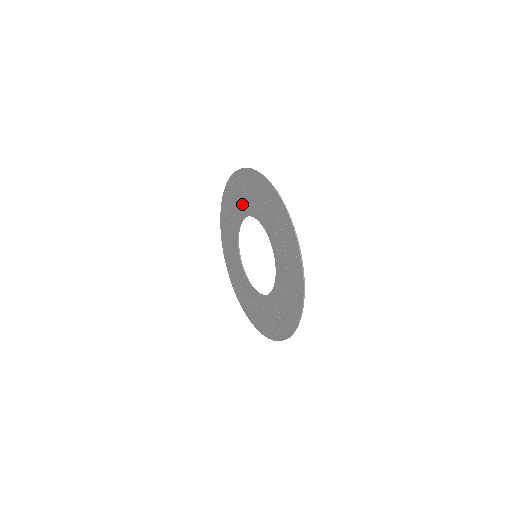
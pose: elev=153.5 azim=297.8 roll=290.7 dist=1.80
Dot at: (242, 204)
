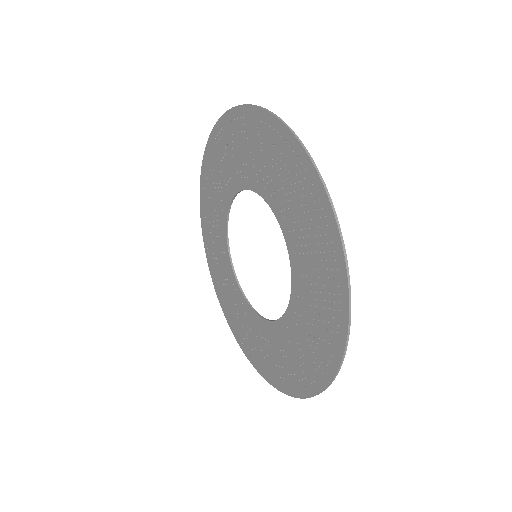
Dot at: (230, 173)
